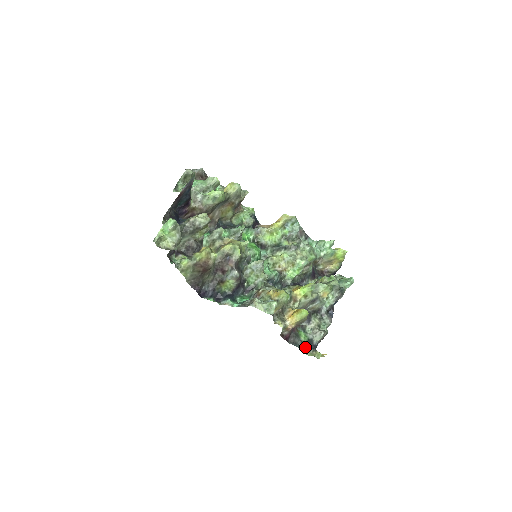
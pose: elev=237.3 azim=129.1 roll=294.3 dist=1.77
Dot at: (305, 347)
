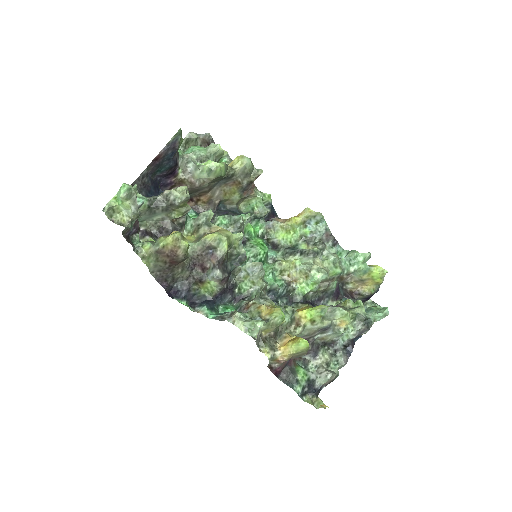
Dot at: (301, 389)
